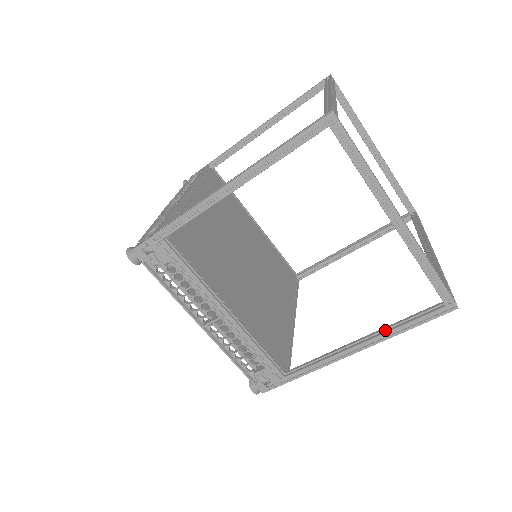
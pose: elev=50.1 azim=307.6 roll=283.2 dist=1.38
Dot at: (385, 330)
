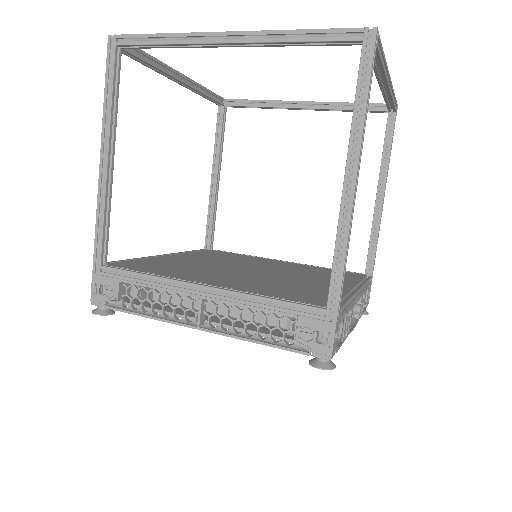
Dot at: (353, 139)
